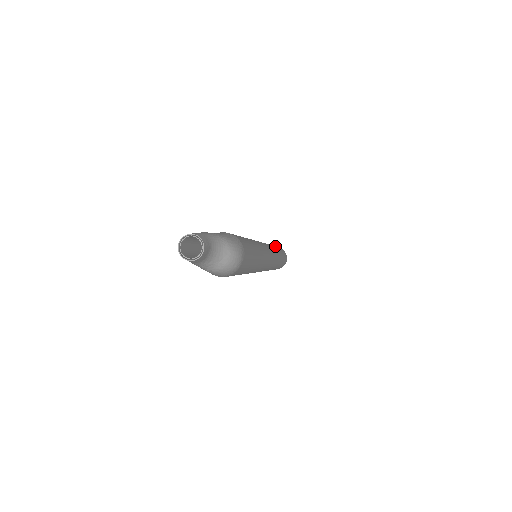
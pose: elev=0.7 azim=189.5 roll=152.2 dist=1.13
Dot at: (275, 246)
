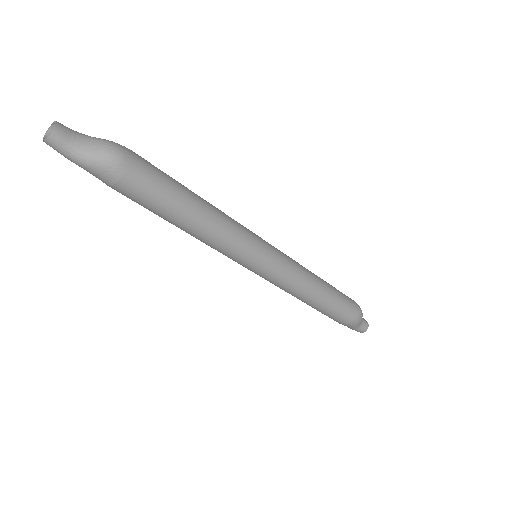
Dot at: occluded
